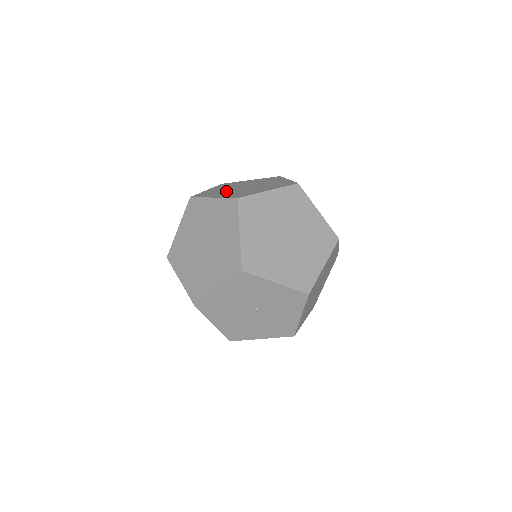
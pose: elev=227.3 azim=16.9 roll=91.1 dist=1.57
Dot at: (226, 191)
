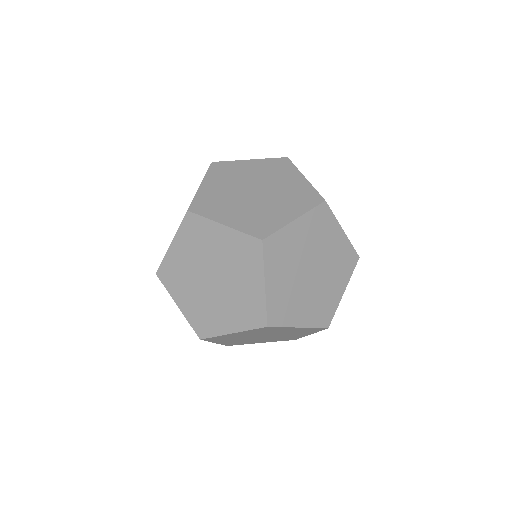
Dot at: (233, 183)
